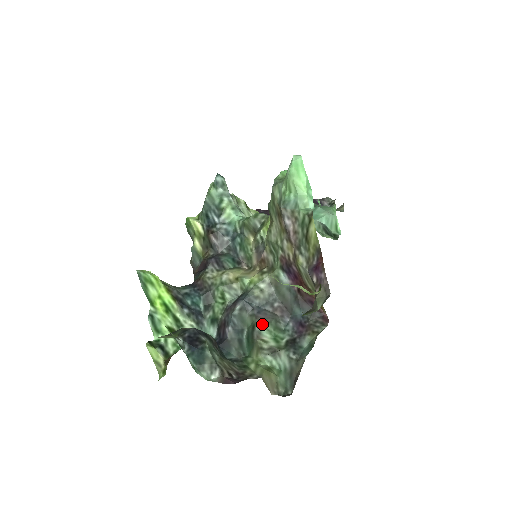
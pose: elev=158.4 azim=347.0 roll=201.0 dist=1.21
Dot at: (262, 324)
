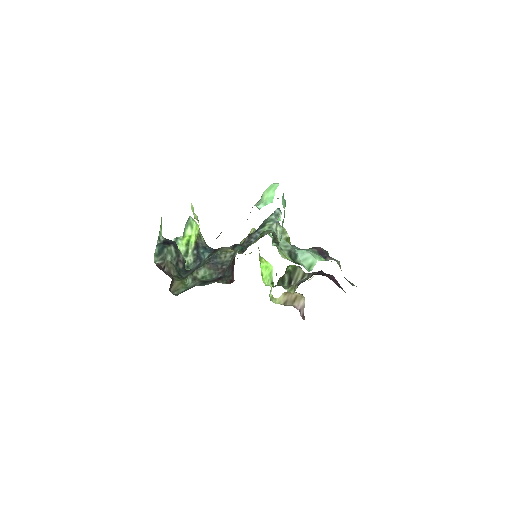
Dot at: (206, 267)
